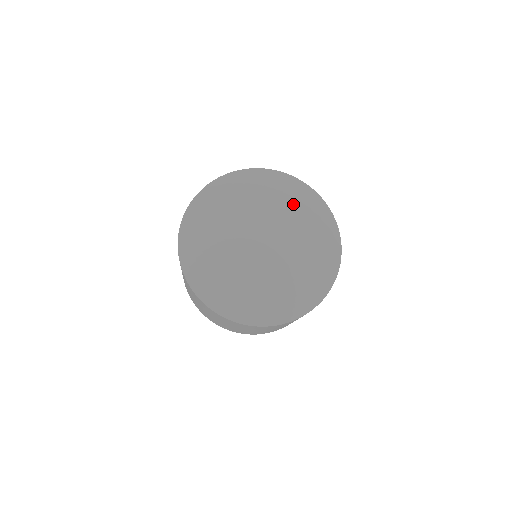
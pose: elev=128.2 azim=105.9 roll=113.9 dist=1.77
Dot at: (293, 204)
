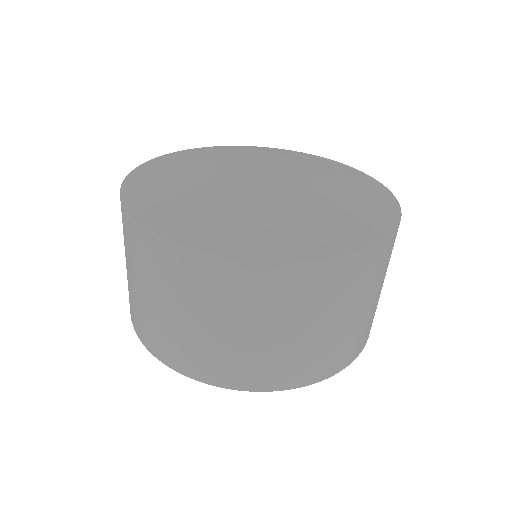
Dot at: (317, 165)
